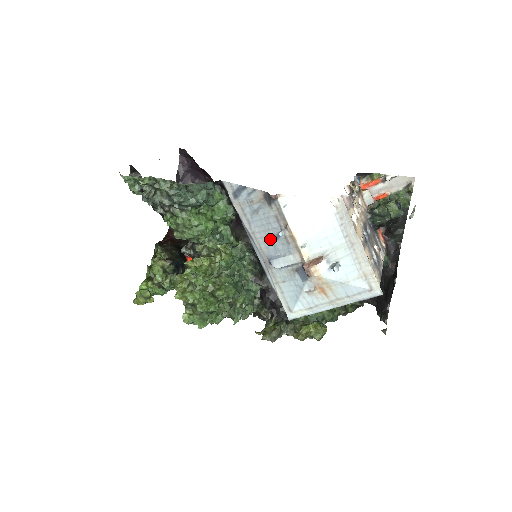
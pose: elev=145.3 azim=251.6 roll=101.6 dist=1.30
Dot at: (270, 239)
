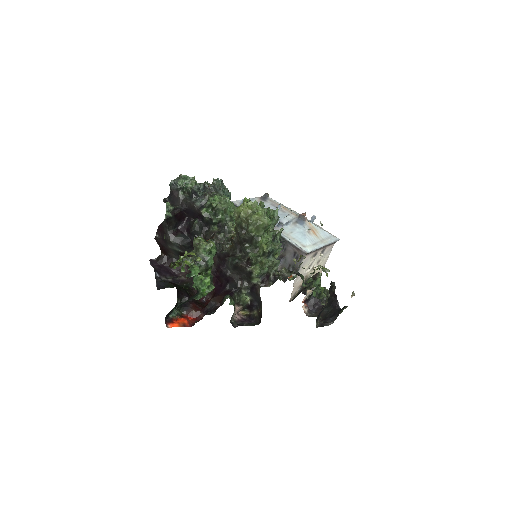
Dot at: occluded
